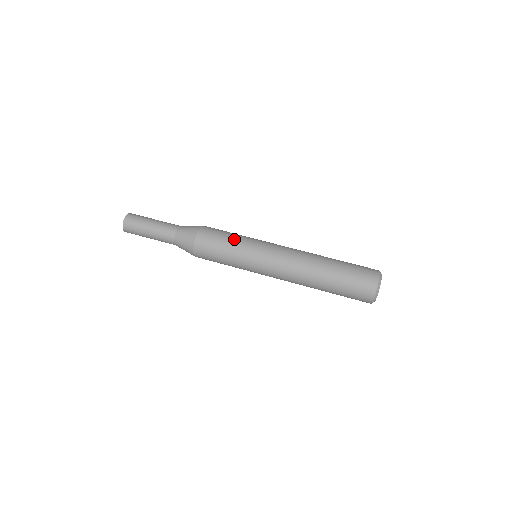
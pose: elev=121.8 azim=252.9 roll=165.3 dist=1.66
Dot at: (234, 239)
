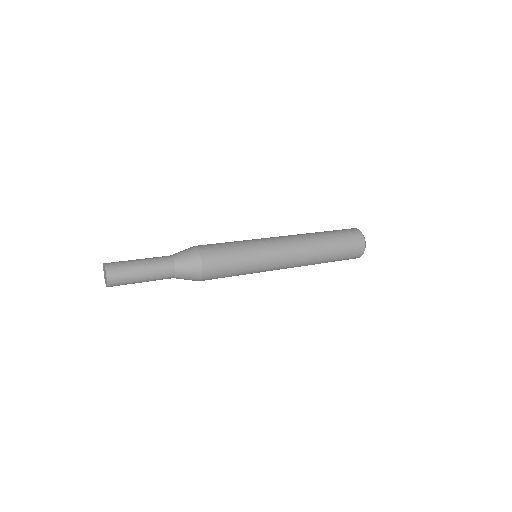
Dot at: occluded
